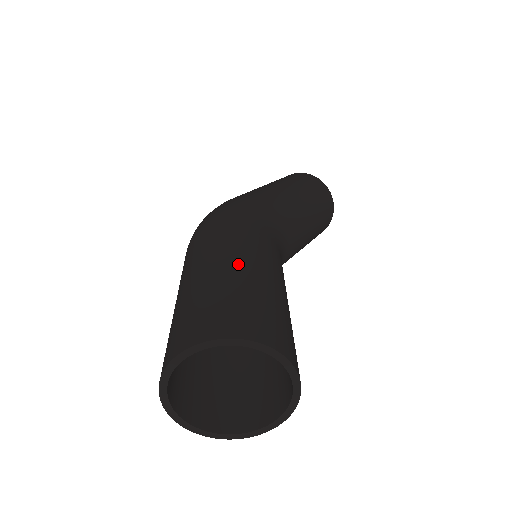
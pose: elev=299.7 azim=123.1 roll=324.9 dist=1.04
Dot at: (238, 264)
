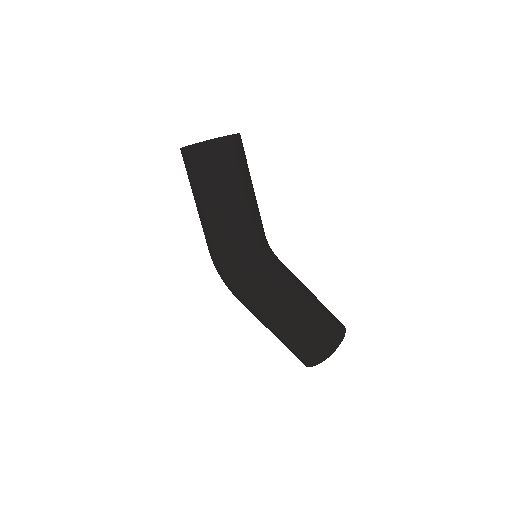
Dot at: (286, 325)
